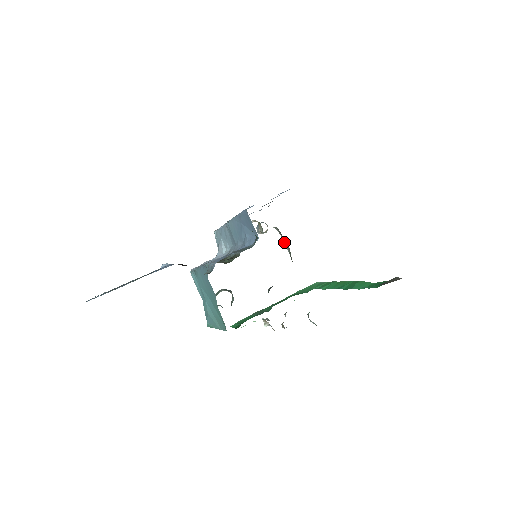
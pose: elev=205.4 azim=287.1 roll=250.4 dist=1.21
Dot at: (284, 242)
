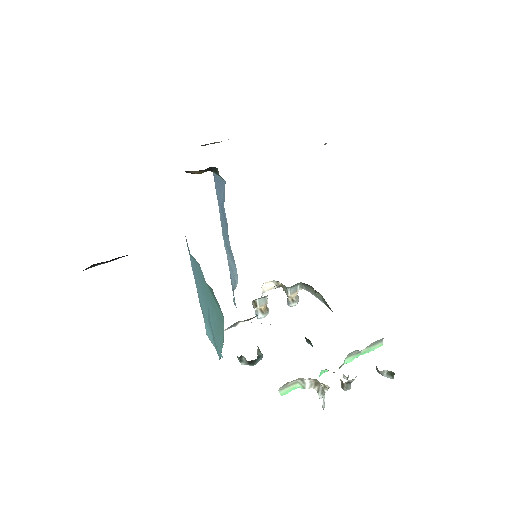
Dot at: (315, 296)
